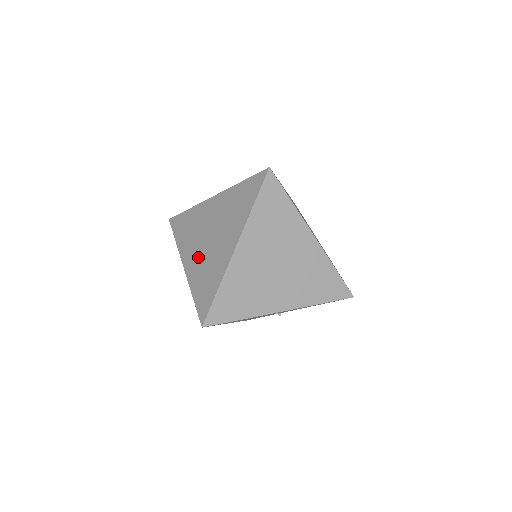
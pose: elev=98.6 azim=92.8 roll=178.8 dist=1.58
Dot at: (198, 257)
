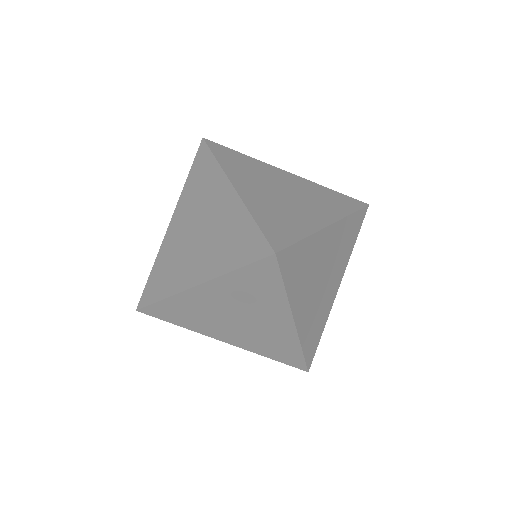
Dot at: (239, 335)
